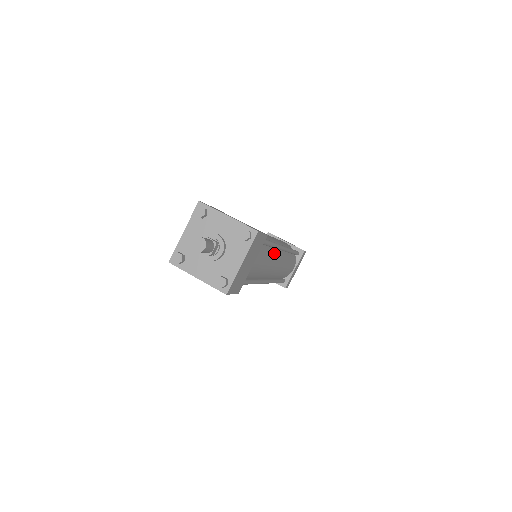
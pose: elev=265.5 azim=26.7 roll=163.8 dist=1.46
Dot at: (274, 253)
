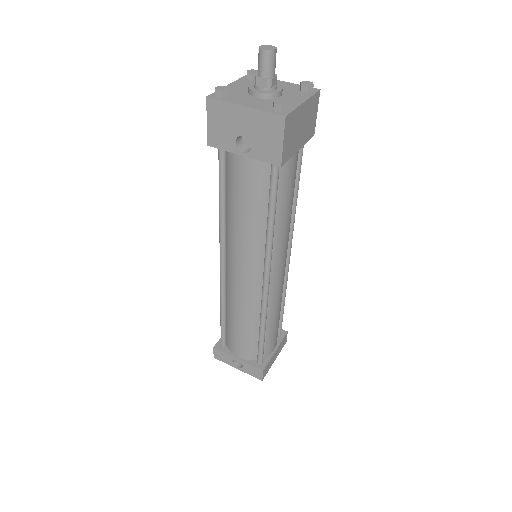
Dot at: occluded
